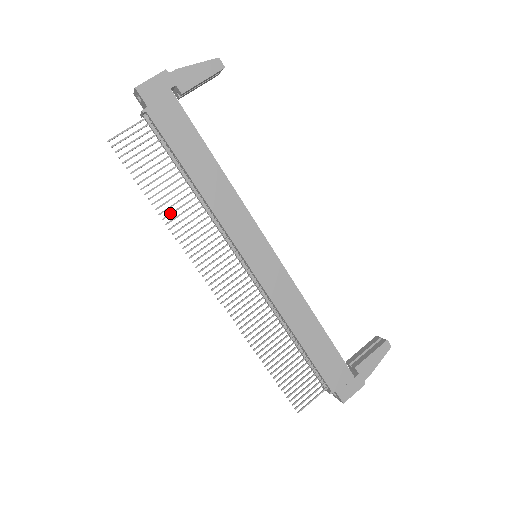
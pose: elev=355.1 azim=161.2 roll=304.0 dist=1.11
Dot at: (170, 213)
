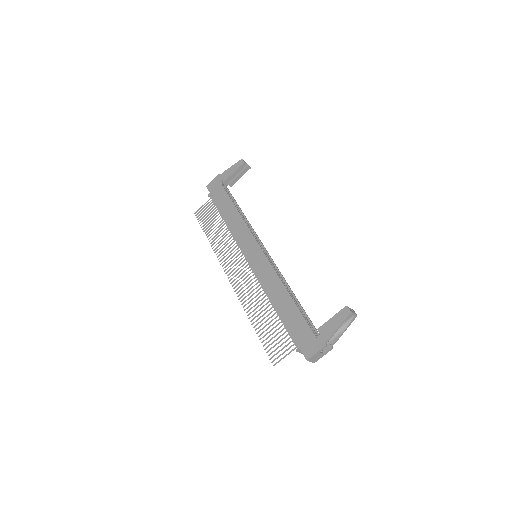
Dot at: (214, 240)
